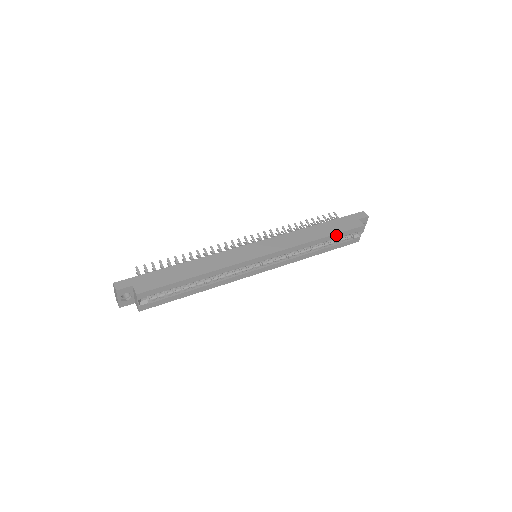
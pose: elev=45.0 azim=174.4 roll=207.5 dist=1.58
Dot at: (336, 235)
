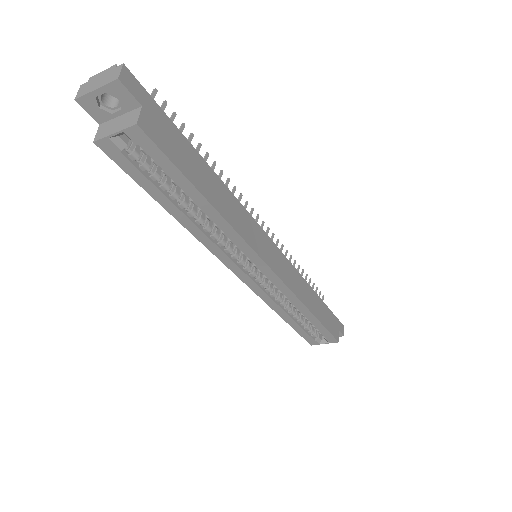
Dot at: (320, 325)
